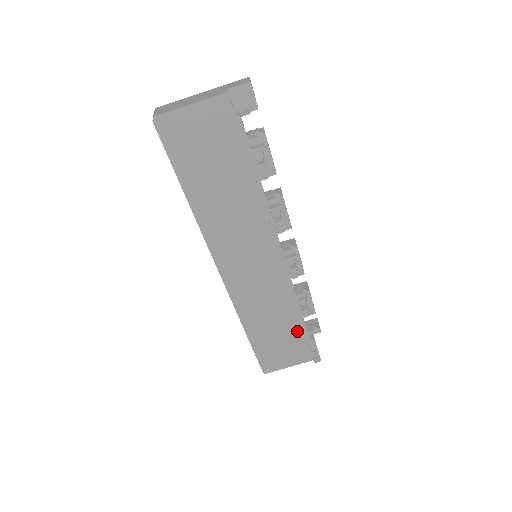
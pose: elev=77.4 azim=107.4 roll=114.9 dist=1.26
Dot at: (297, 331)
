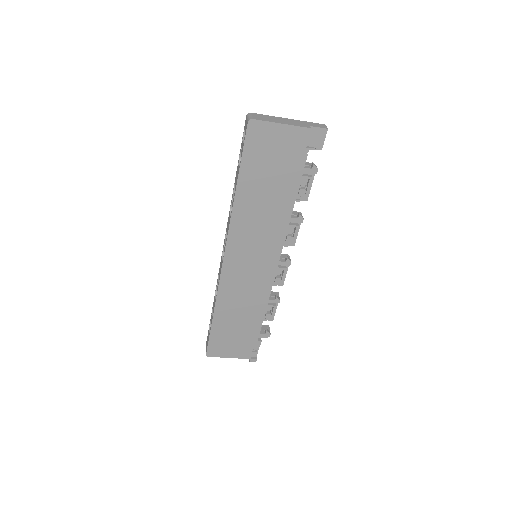
Dot at: (253, 329)
